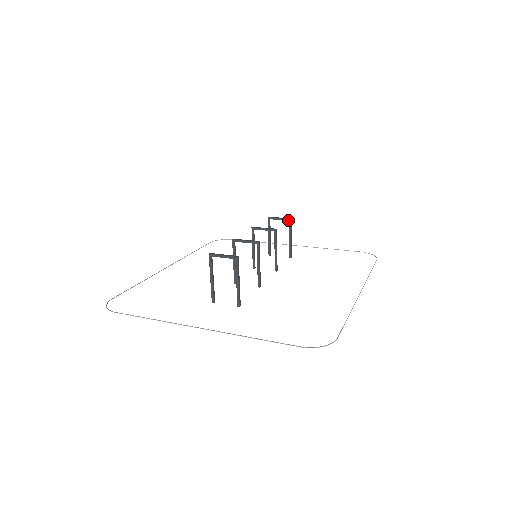
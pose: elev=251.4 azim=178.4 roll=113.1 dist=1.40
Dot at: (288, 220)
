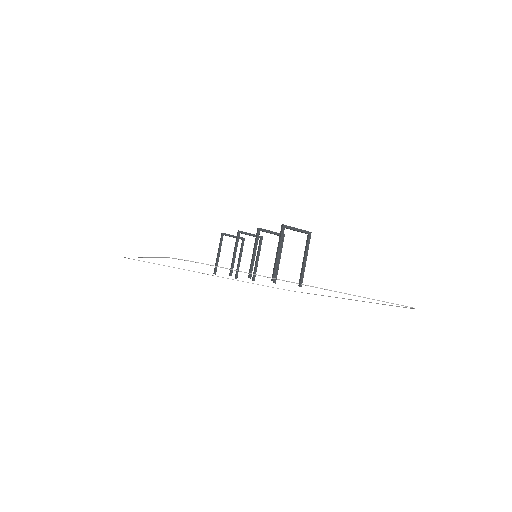
Dot at: (242, 239)
